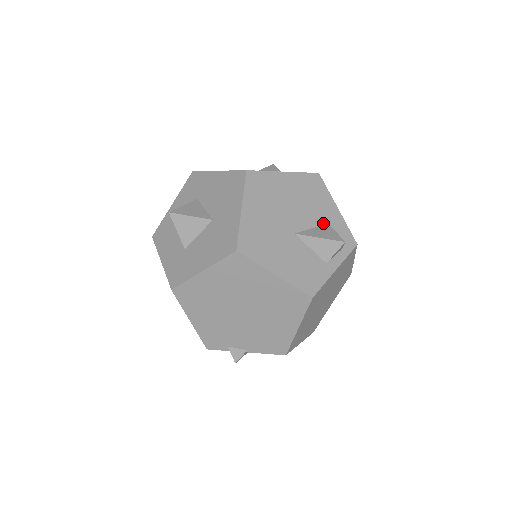
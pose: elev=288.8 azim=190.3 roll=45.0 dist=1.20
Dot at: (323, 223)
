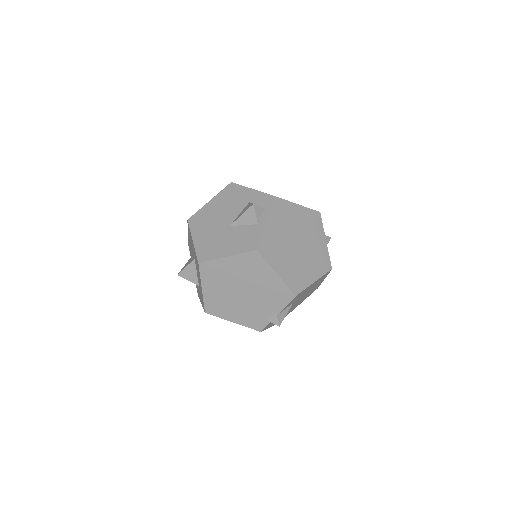
Dot at: (246, 205)
